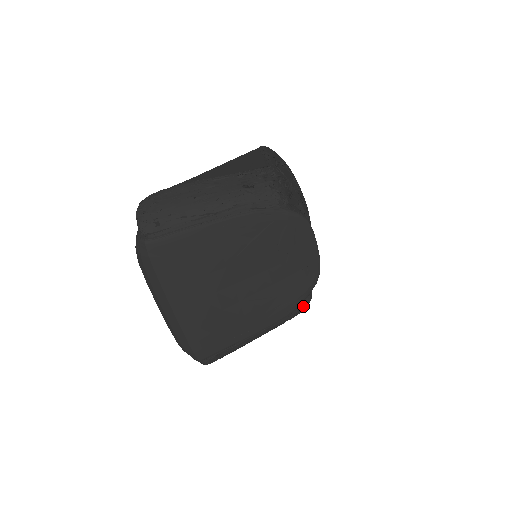
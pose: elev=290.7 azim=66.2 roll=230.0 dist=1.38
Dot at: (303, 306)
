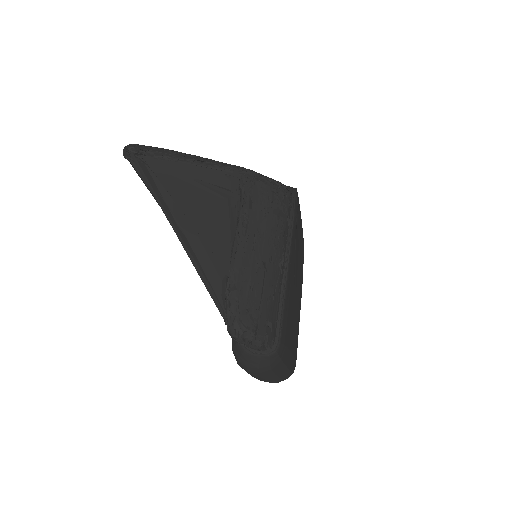
Dot at: occluded
